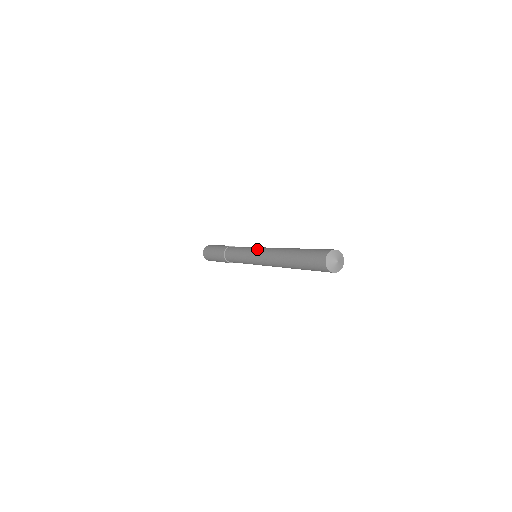
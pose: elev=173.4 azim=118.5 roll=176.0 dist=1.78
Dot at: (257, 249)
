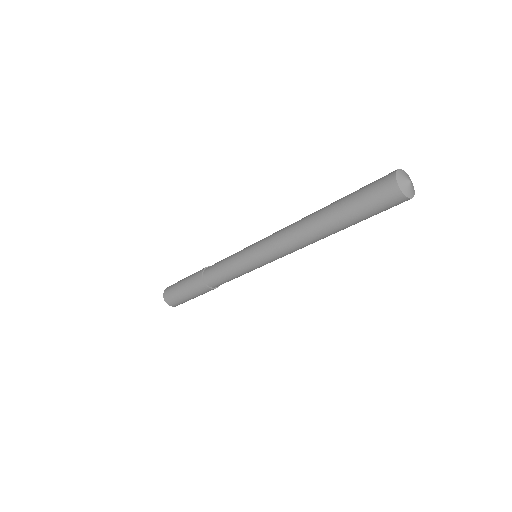
Dot at: (258, 244)
